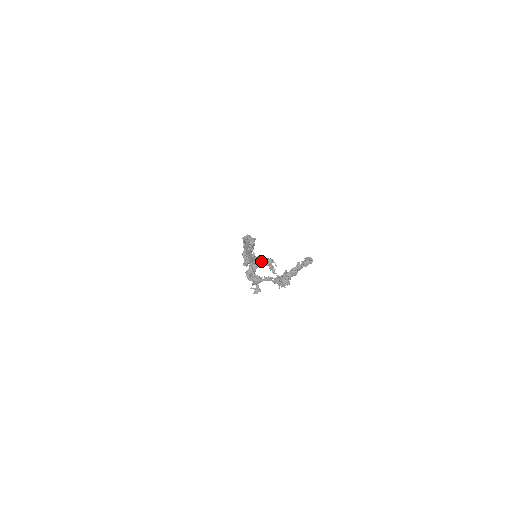
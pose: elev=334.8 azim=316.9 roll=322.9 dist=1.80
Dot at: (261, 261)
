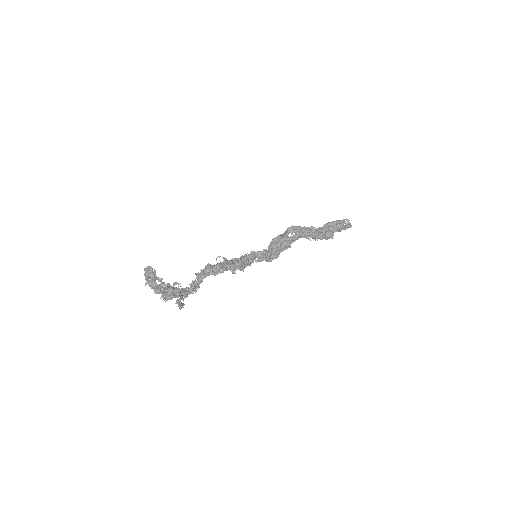
Dot at: occluded
